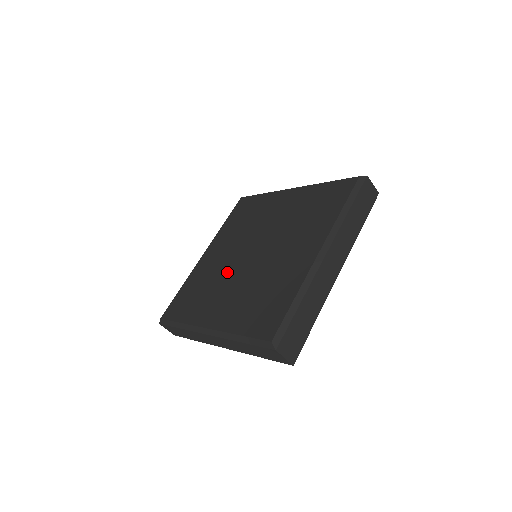
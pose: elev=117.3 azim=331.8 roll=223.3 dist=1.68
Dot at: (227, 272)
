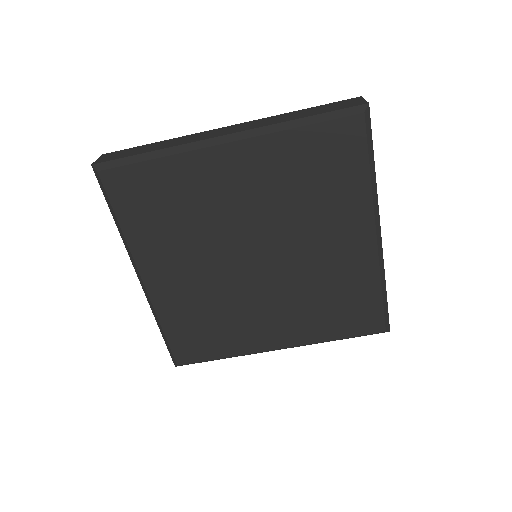
Dot at: (216, 241)
